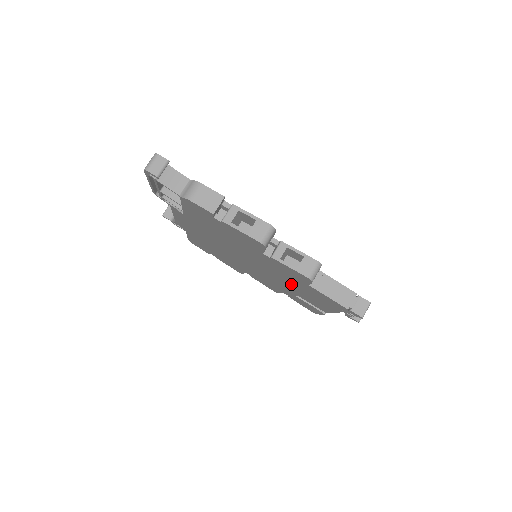
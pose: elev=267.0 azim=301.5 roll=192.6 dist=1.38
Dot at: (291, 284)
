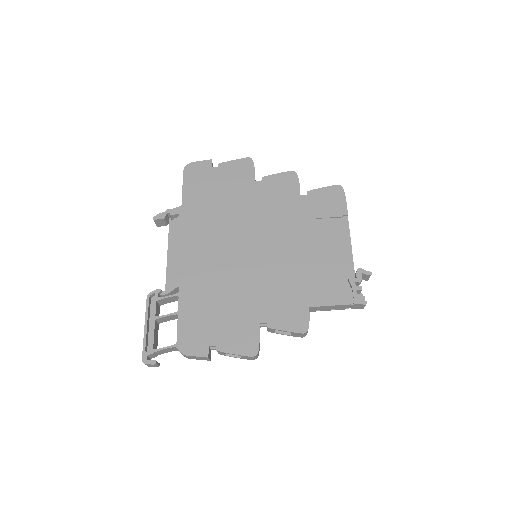
Dot at: occluded
